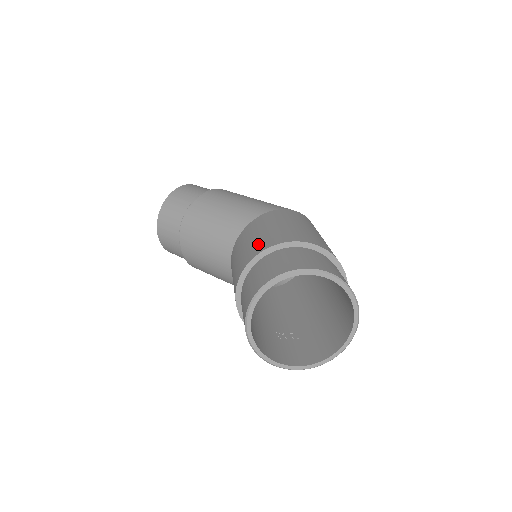
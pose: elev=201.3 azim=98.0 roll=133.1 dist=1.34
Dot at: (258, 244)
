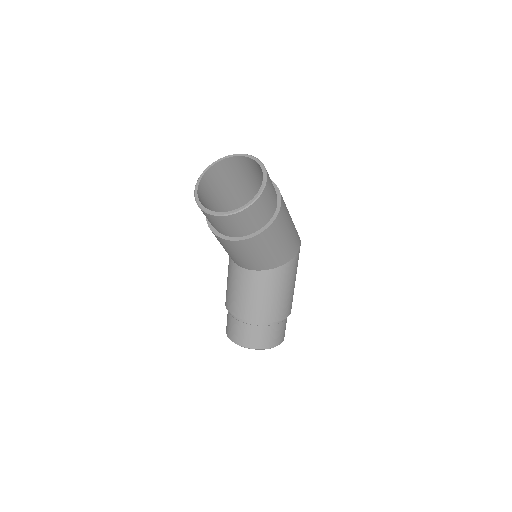
Dot at: (271, 311)
